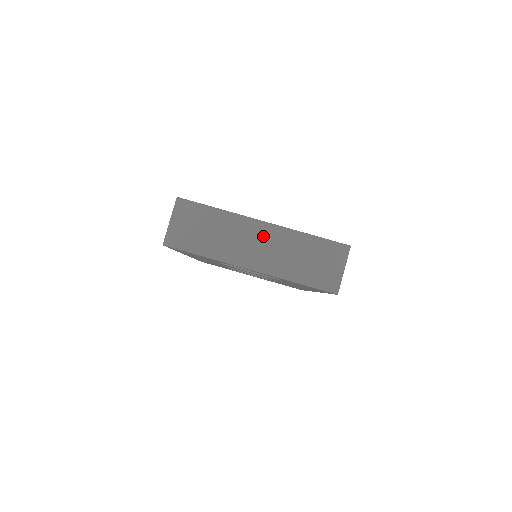
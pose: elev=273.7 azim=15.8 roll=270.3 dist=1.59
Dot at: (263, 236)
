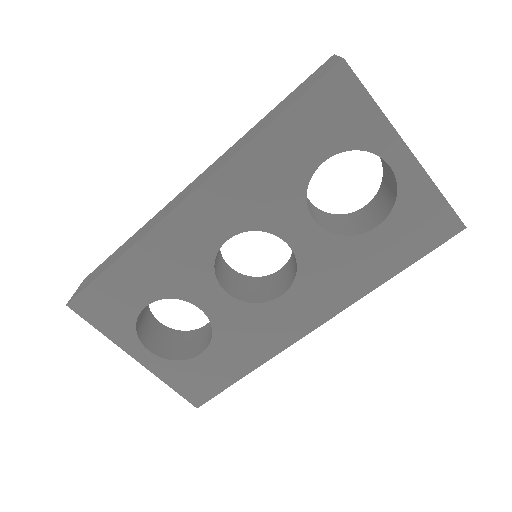
Dot at: occluded
